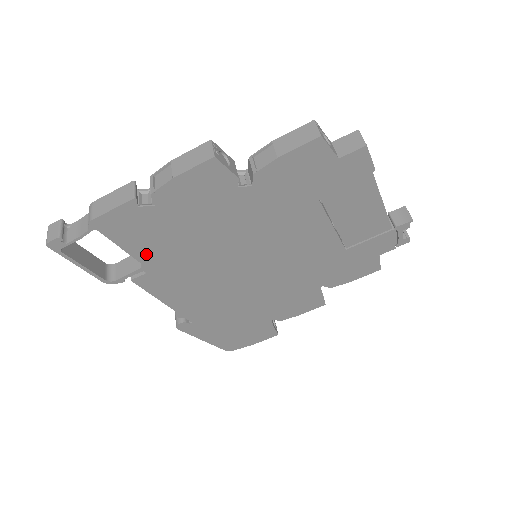
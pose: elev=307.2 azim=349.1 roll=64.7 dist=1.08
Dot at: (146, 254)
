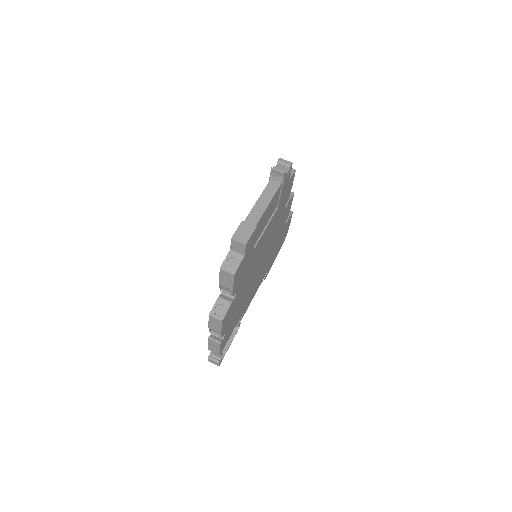
Dot at: (237, 321)
